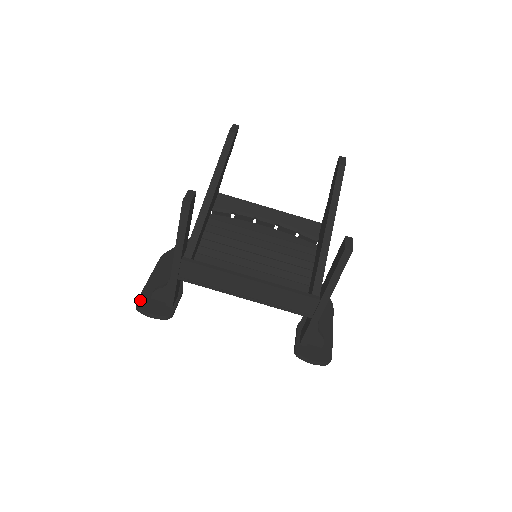
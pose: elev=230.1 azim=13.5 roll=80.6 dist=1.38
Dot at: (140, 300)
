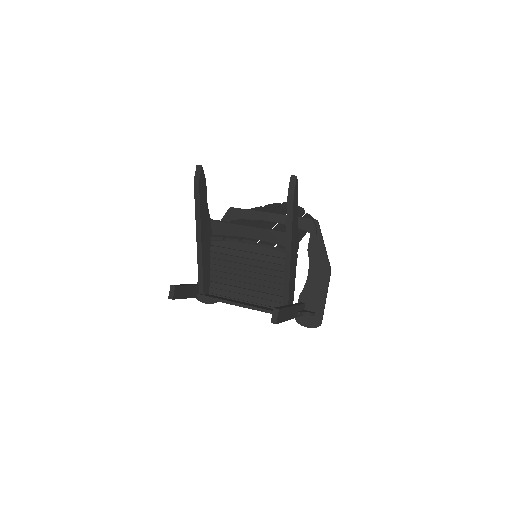
Dot at: occluded
